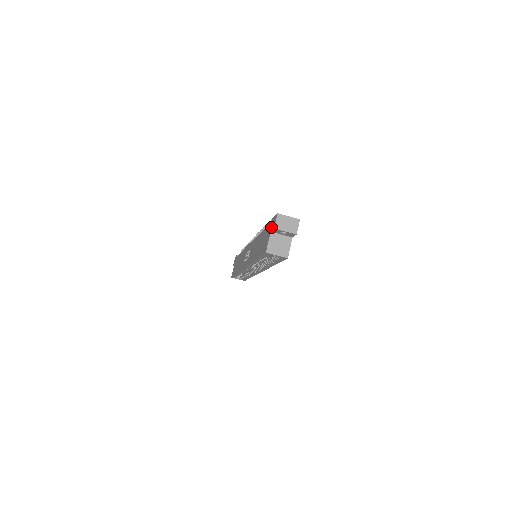
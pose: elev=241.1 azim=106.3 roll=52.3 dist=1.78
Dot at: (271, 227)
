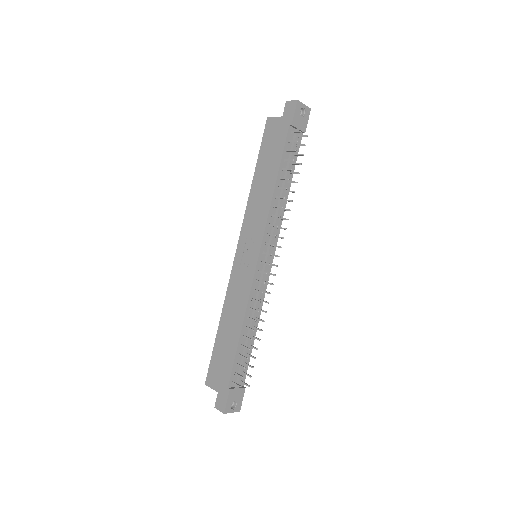
Dot at: (220, 394)
